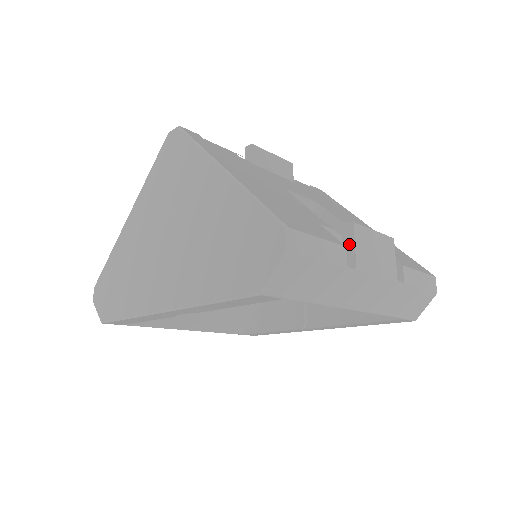
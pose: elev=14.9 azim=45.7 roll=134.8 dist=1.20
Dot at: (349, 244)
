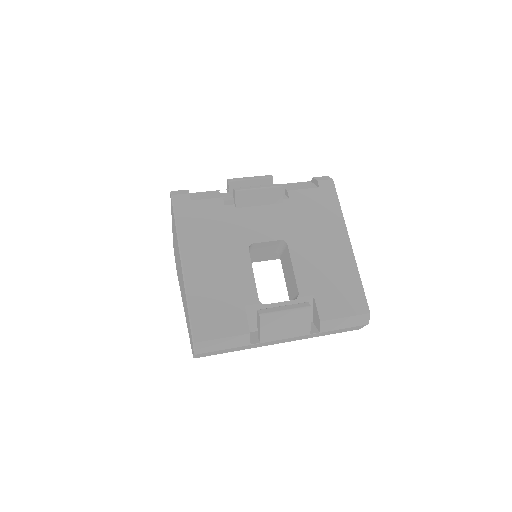
Dot at: (258, 325)
